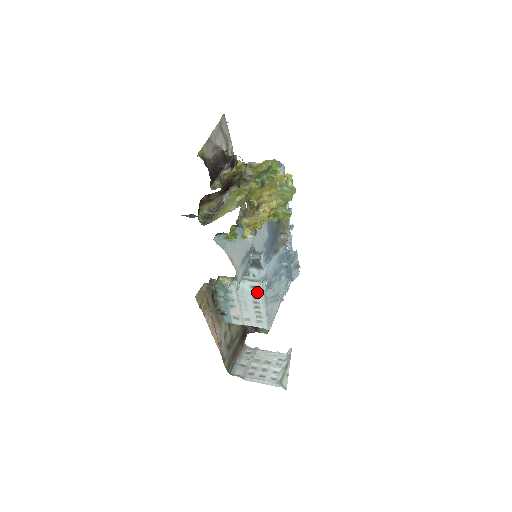
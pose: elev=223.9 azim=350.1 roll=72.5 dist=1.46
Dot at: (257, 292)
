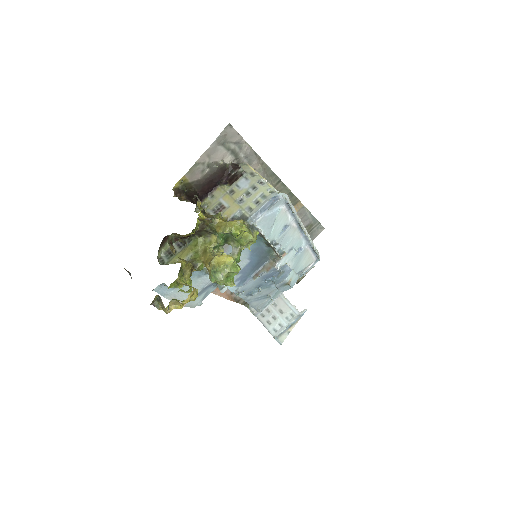
Dot at: occluded
